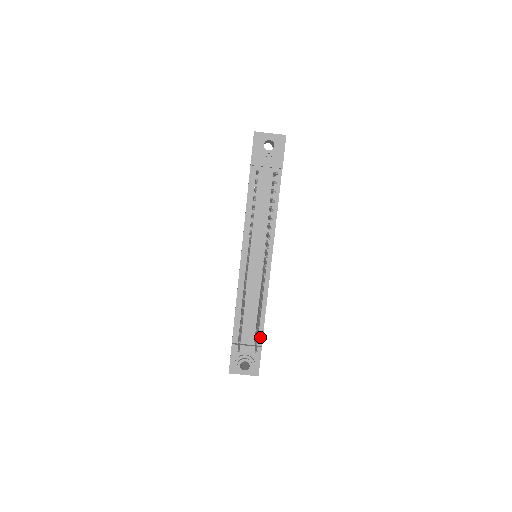
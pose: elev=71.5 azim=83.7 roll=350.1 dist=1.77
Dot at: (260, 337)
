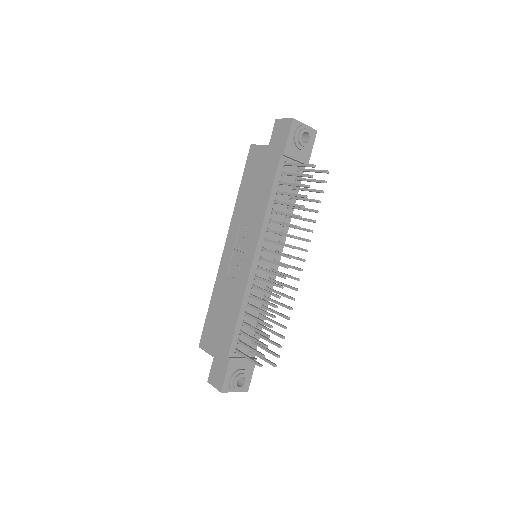
Dot at: (255, 347)
